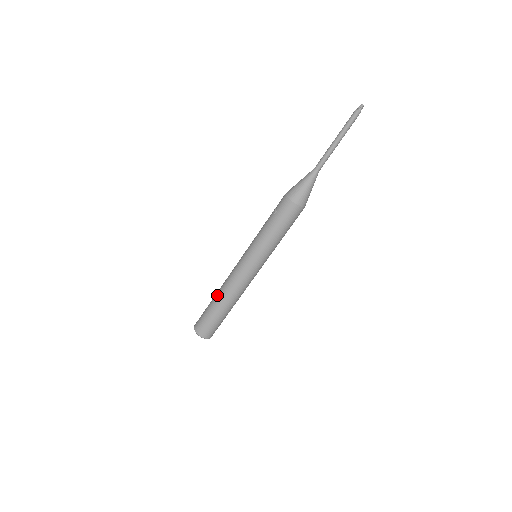
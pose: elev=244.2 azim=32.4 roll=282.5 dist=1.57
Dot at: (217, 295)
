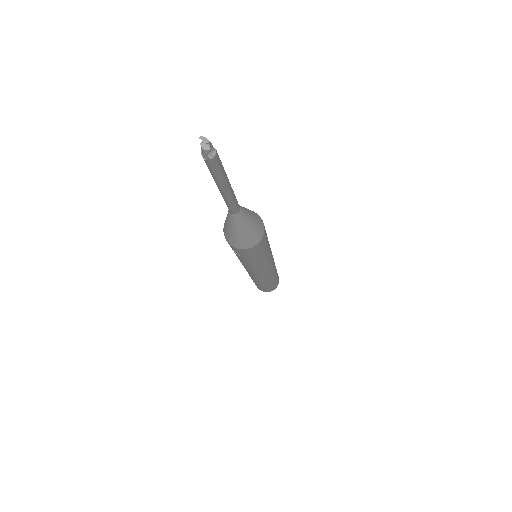
Dot at: occluded
